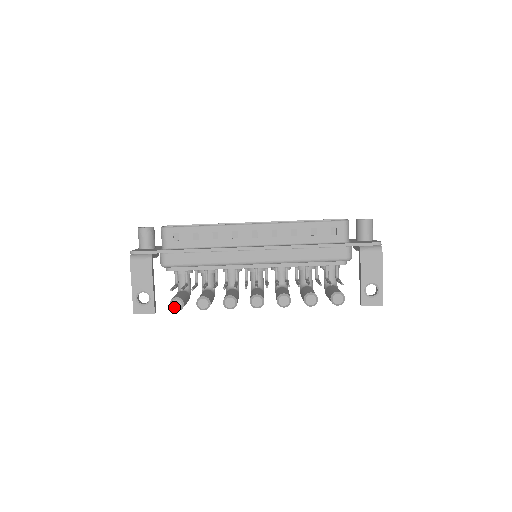
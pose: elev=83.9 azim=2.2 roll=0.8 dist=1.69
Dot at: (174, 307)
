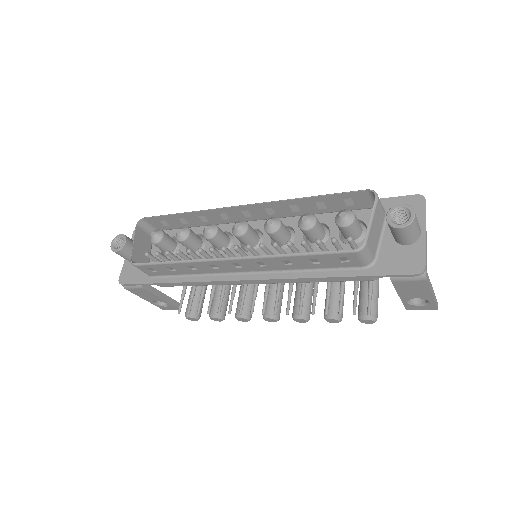
Dot at: (191, 320)
